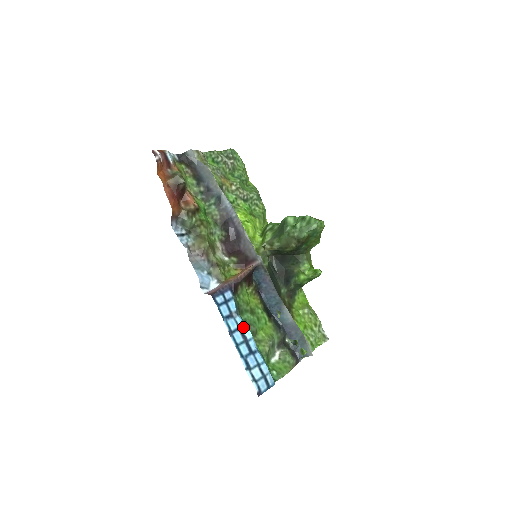
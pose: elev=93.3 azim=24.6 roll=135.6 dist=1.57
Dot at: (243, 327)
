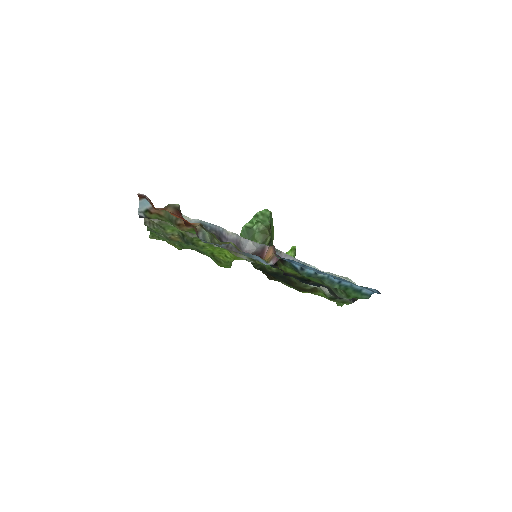
Dot at: (316, 273)
